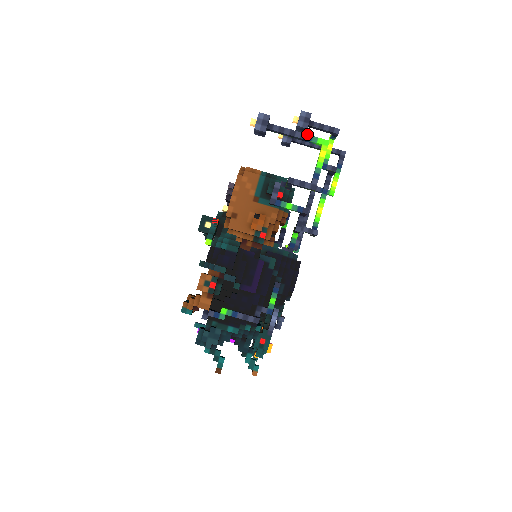
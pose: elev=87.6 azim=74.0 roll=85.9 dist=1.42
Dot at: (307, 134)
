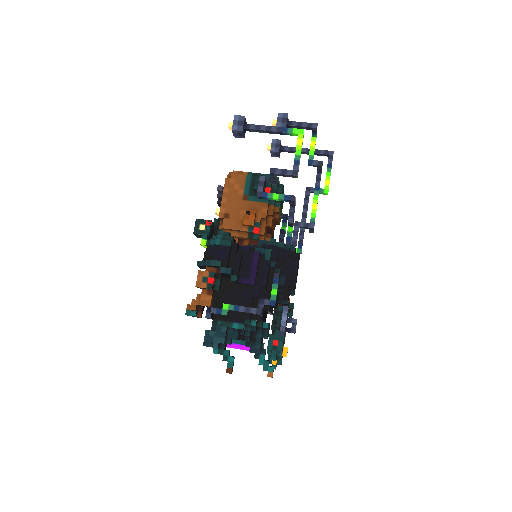
Dot at: (282, 127)
